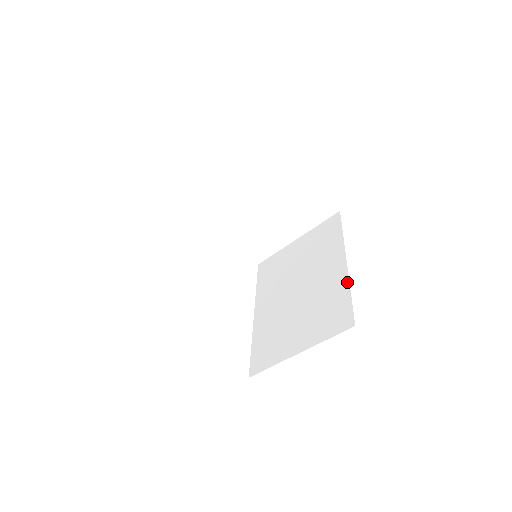
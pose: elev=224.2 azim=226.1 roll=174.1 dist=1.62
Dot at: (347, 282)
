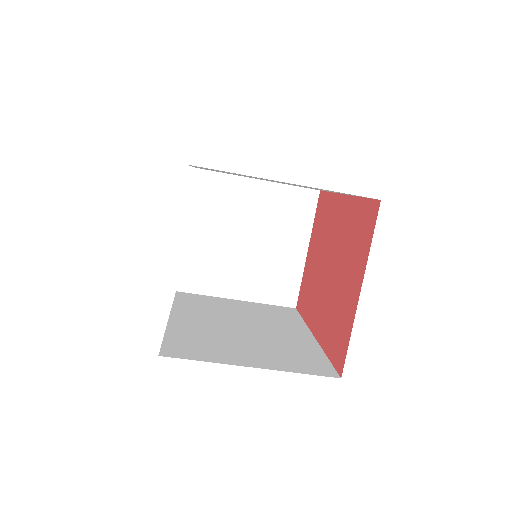
Dot at: (320, 348)
